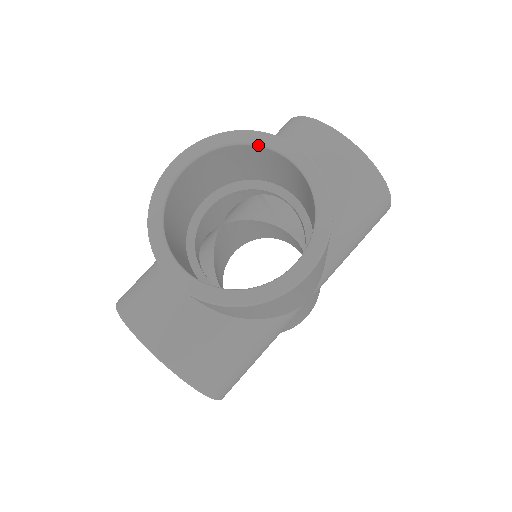
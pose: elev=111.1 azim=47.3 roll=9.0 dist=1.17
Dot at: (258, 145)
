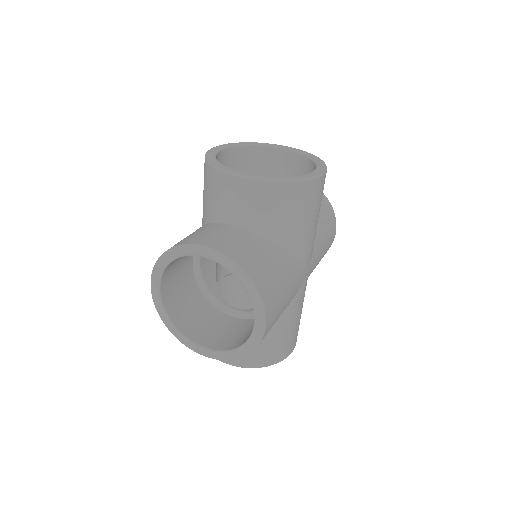
Dot at: (264, 146)
